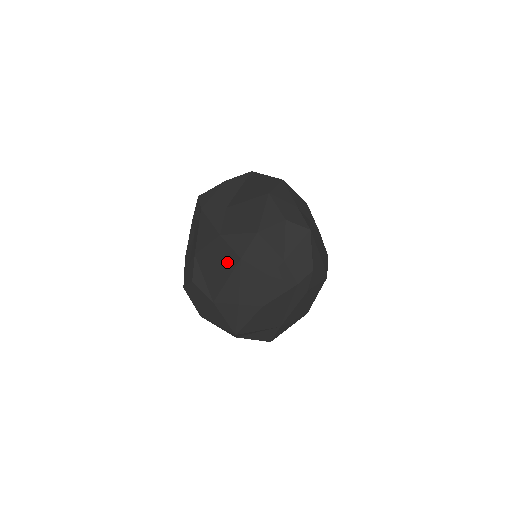
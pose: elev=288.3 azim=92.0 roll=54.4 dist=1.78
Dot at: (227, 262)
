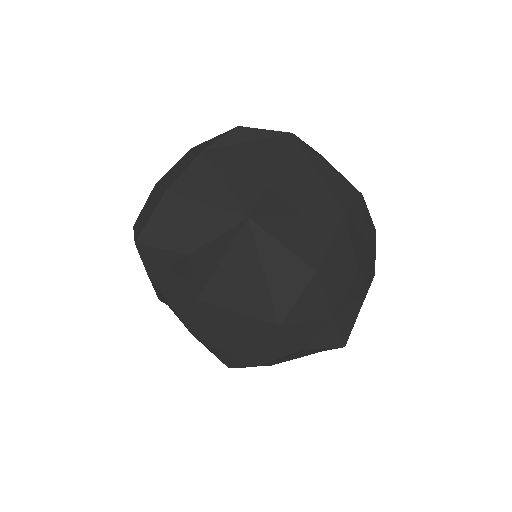
Dot at: occluded
